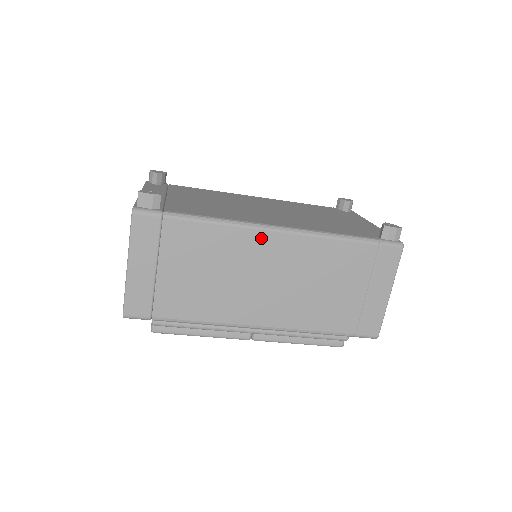
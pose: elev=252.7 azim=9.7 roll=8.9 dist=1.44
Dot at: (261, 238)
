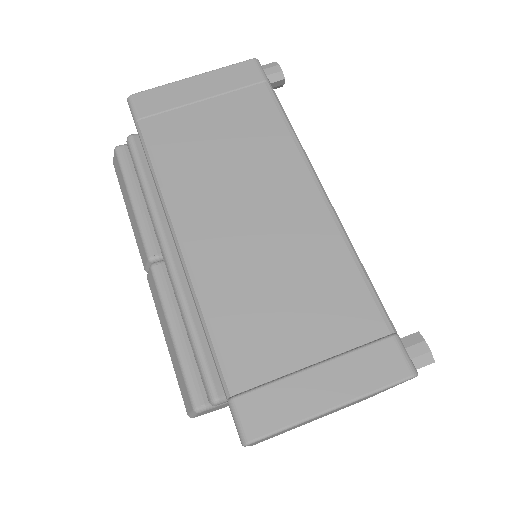
Dot at: (302, 180)
